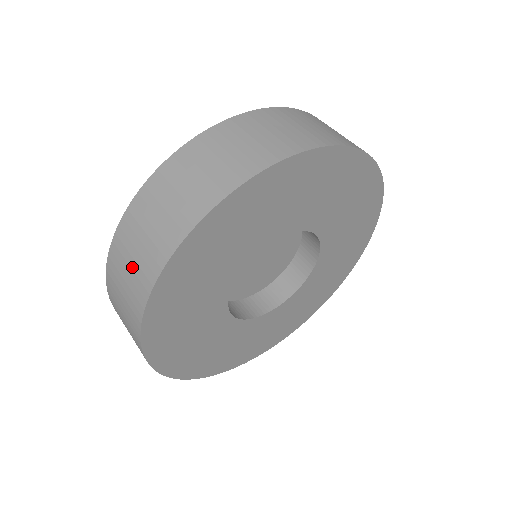
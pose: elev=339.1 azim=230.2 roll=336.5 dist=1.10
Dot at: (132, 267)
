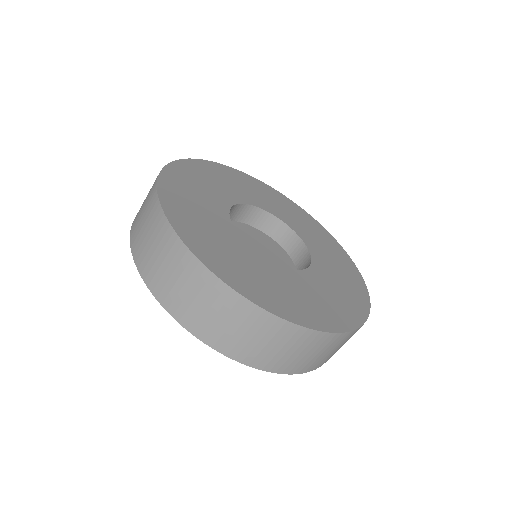
Dot at: (144, 207)
